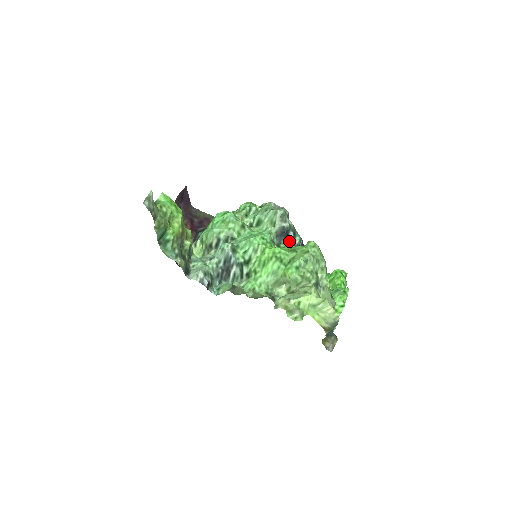
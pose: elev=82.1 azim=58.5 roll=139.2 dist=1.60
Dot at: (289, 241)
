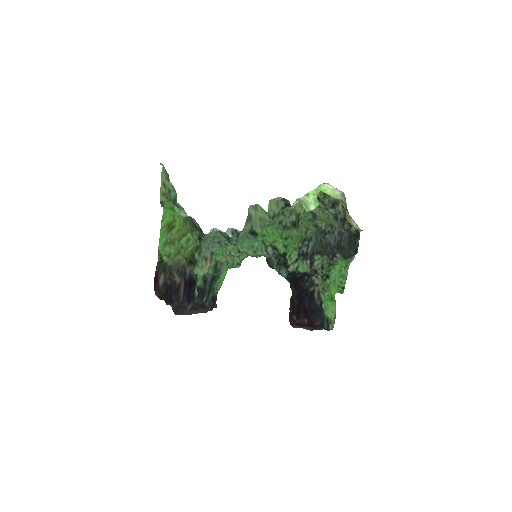
Dot at: occluded
